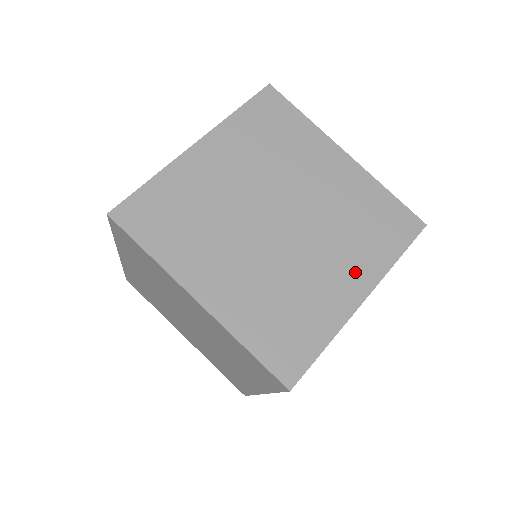
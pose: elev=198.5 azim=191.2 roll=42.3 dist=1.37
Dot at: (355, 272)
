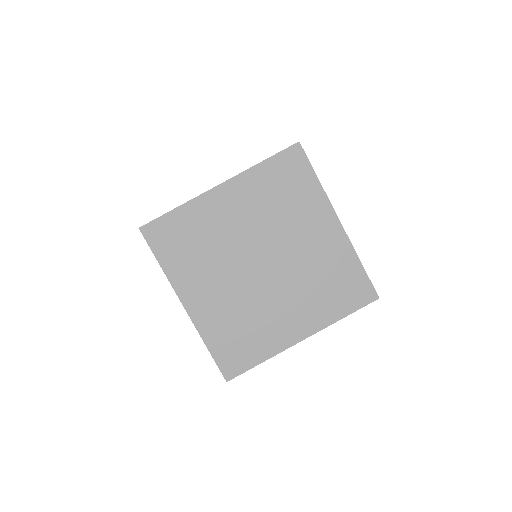
Dot at: (305, 318)
